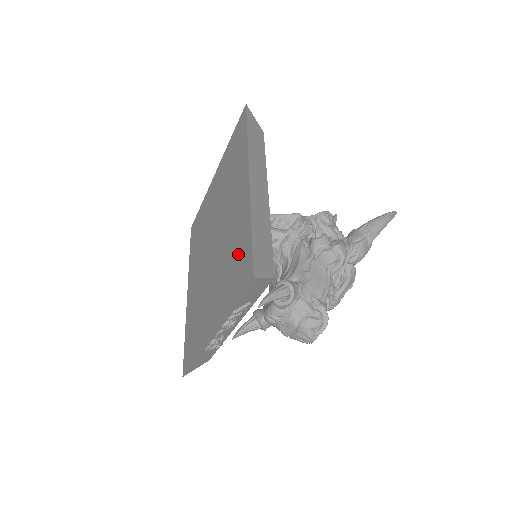
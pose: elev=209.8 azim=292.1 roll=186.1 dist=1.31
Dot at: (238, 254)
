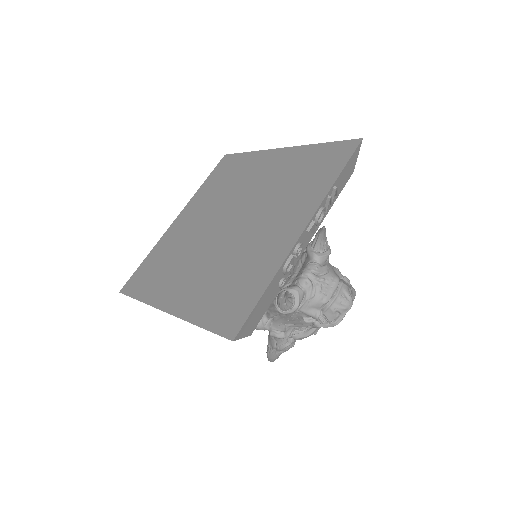
Dot at: (310, 165)
